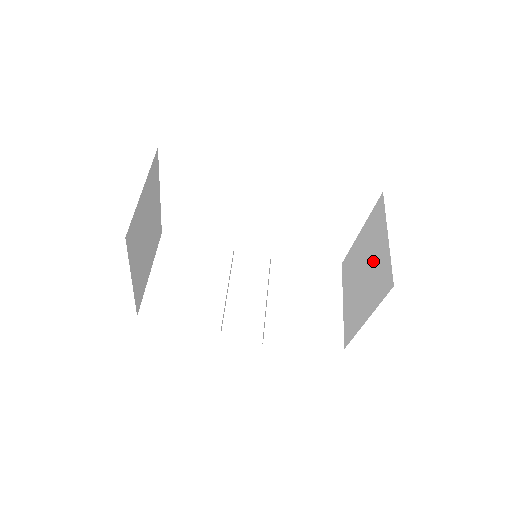
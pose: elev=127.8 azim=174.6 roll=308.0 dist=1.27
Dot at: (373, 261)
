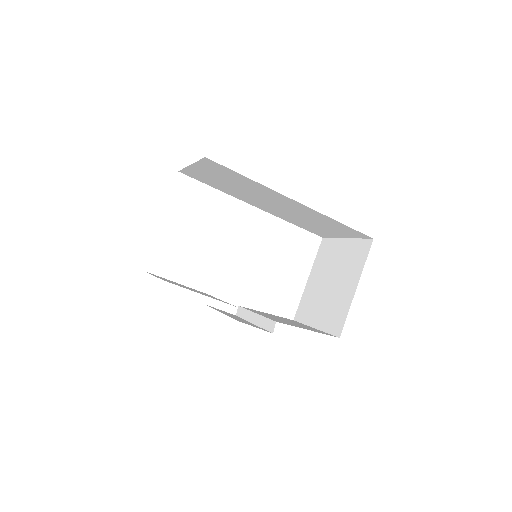
Dot at: (339, 263)
